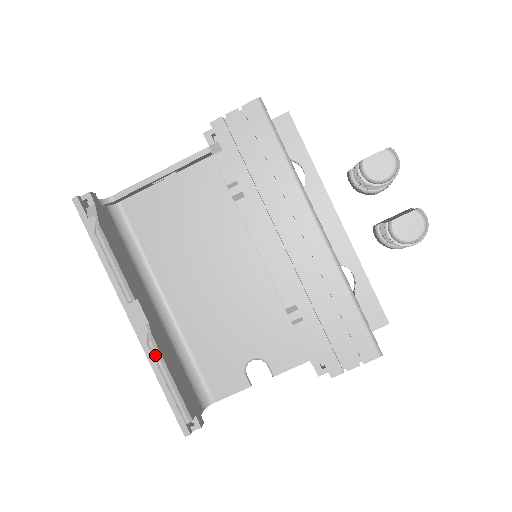
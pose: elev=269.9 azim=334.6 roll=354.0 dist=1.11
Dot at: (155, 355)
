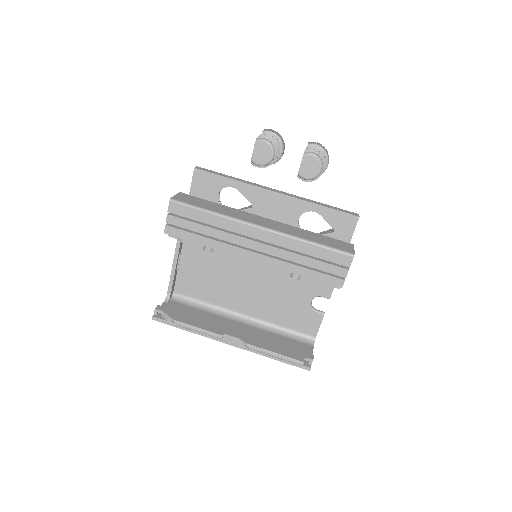
Dot at: (257, 351)
